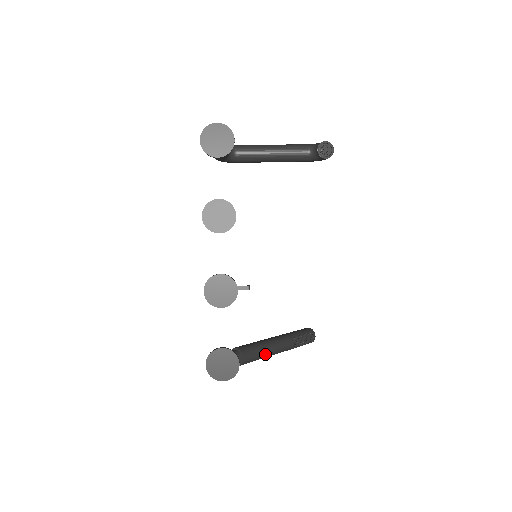
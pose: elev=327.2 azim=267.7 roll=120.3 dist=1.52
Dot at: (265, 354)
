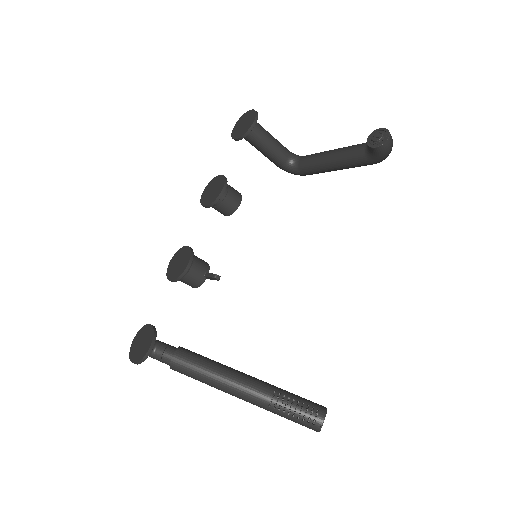
Dot at: (211, 377)
